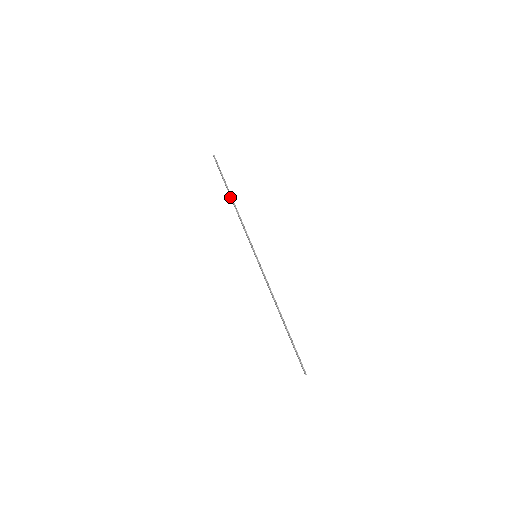
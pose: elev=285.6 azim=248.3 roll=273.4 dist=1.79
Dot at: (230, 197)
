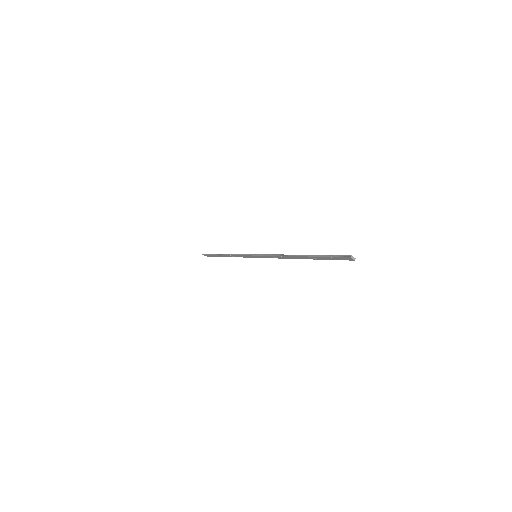
Dot at: occluded
